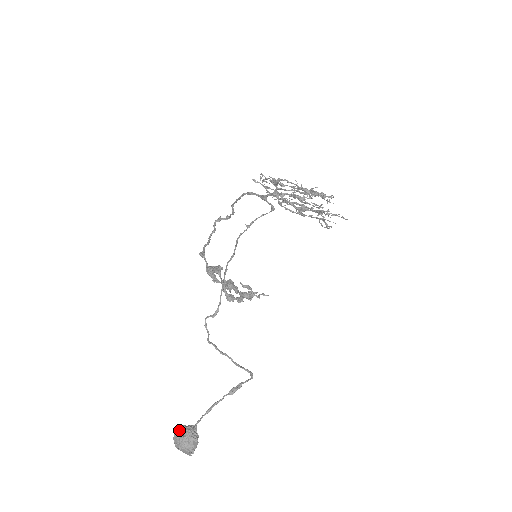
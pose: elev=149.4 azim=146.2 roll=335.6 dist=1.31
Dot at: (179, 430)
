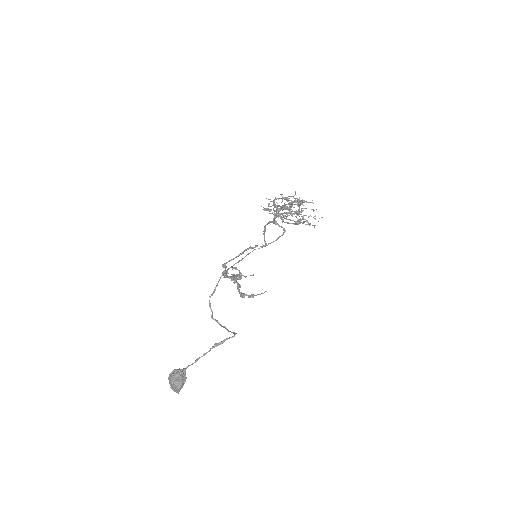
Dot at: (172, 371)
